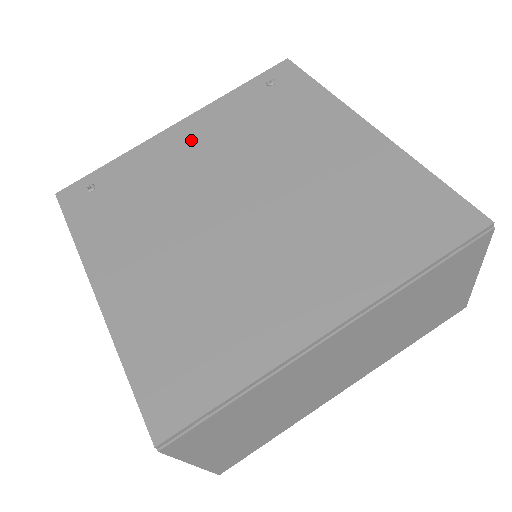
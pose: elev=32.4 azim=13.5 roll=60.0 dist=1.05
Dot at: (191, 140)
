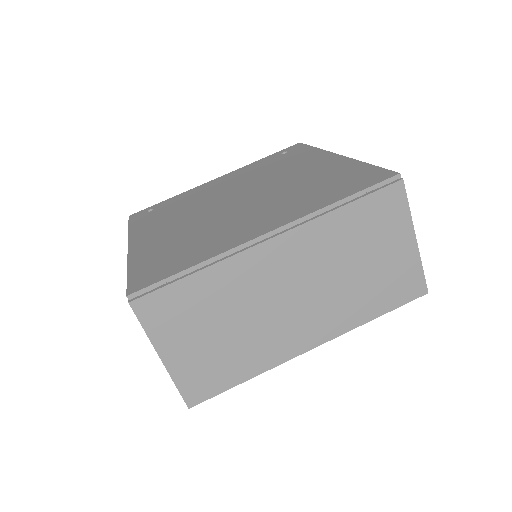
Dot at: (222, 182)
